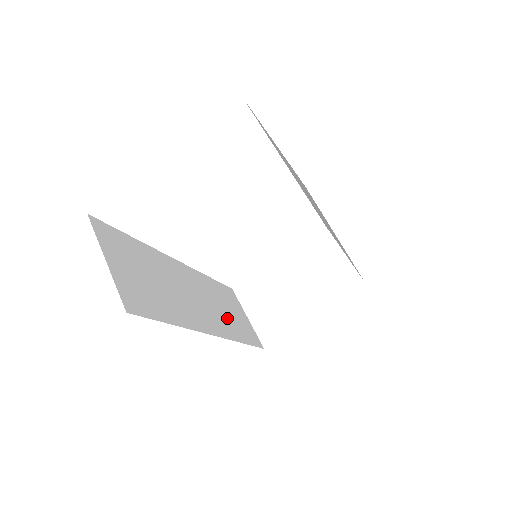
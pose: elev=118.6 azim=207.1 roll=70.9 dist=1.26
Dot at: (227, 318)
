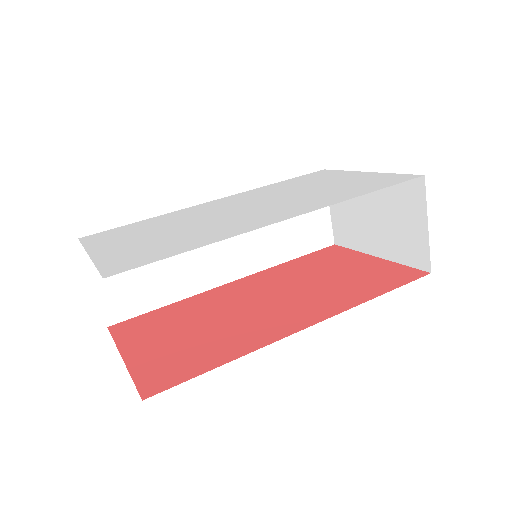
Dot at: (275, 238)
